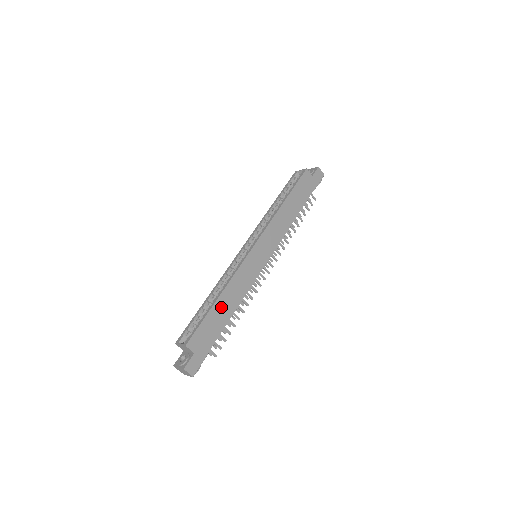
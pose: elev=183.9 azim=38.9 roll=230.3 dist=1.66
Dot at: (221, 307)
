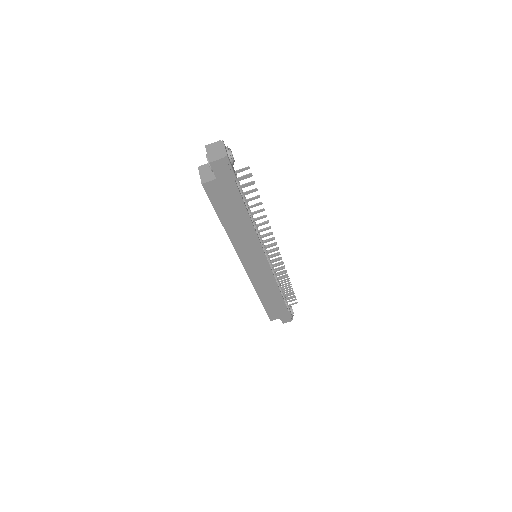
Dot at: (268, 300)
